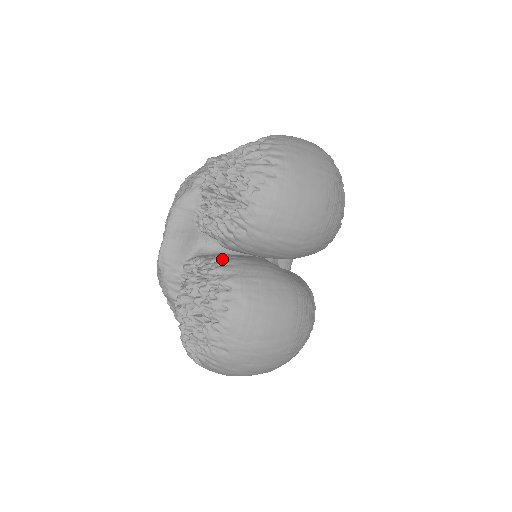
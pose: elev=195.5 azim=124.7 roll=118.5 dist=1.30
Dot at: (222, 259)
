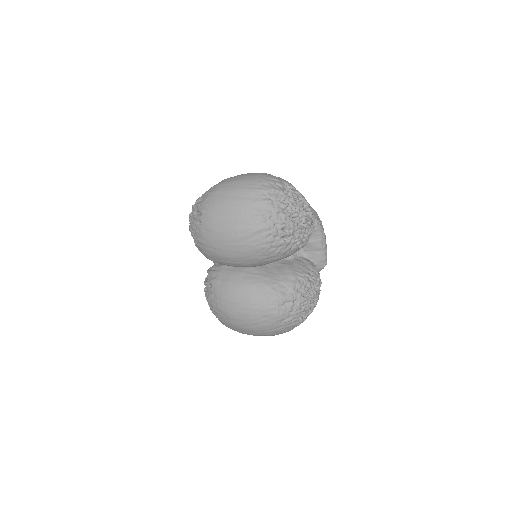
Dot at: occluded
